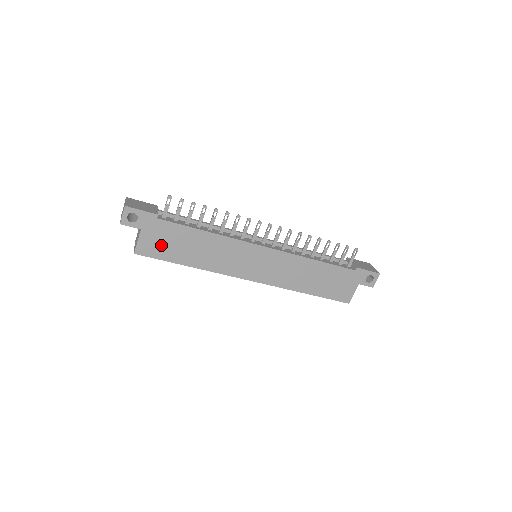
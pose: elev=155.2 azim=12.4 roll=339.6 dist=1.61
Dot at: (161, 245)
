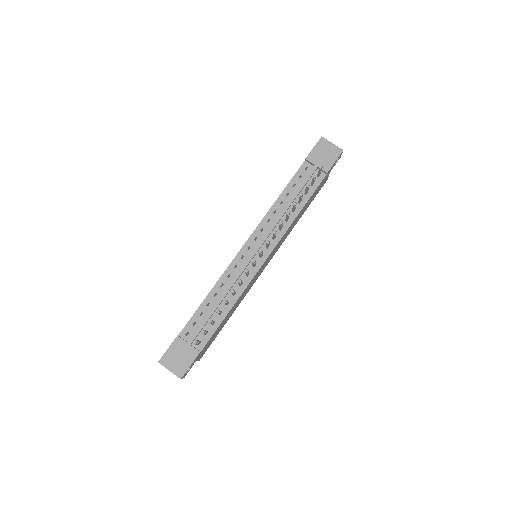
Dot at: (210, 343)
